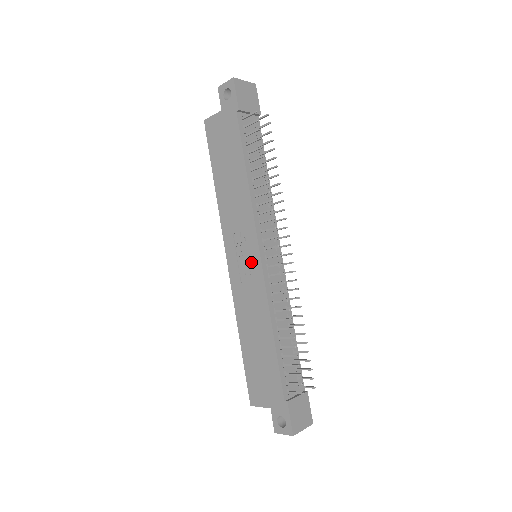
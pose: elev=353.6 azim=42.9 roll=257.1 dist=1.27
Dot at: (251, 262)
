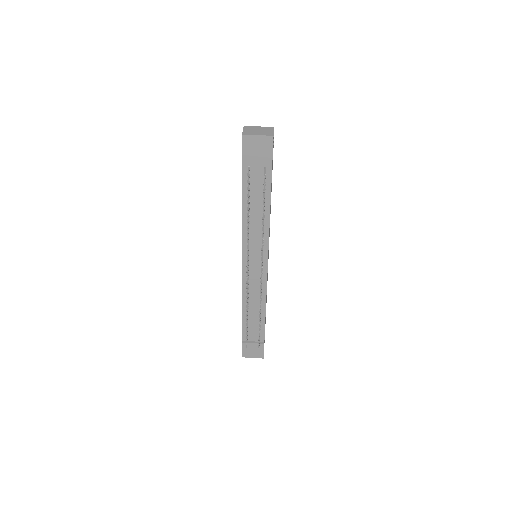
Dot at: occluded
